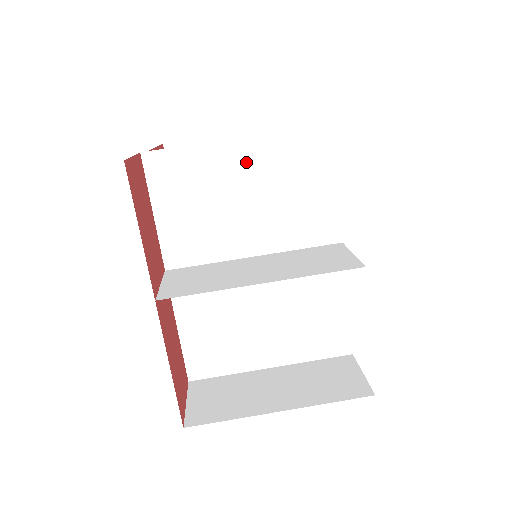
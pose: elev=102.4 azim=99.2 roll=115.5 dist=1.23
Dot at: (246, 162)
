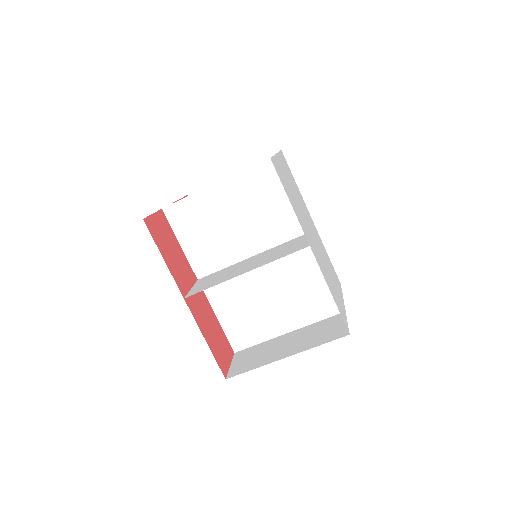
Dot at: (227, 196)
